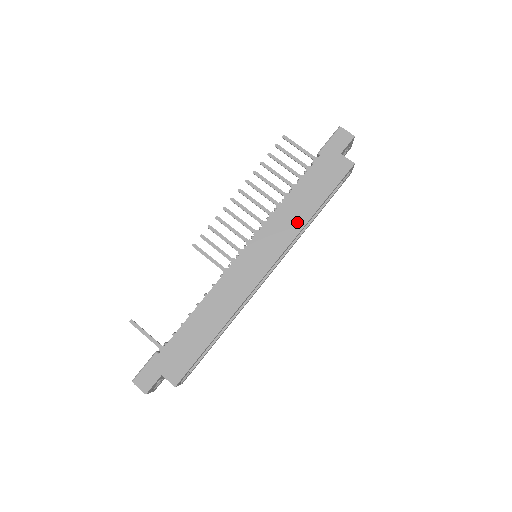
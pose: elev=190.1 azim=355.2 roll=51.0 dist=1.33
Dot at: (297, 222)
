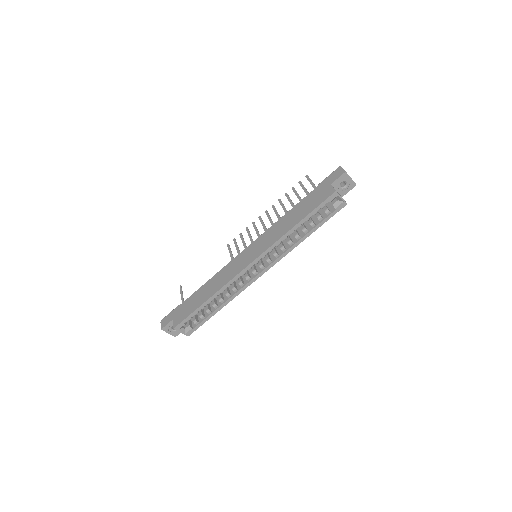
Dot at: (282, 231)
